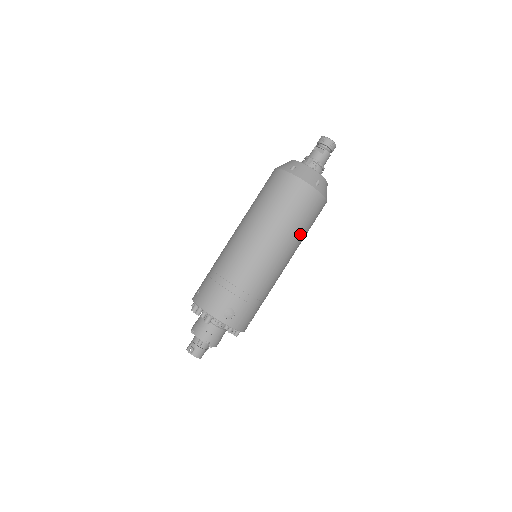
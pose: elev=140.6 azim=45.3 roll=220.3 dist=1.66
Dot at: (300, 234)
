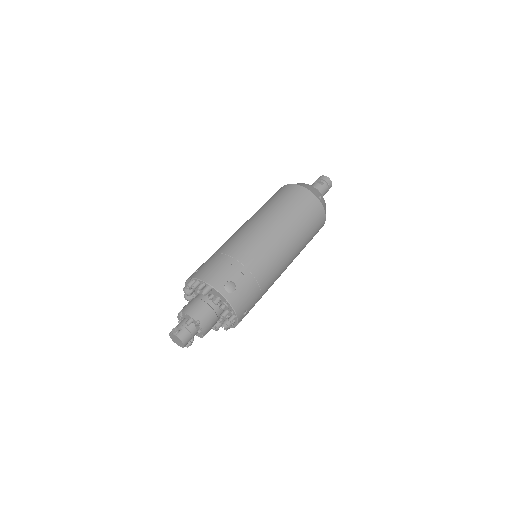
Dot at: (303, 236)
